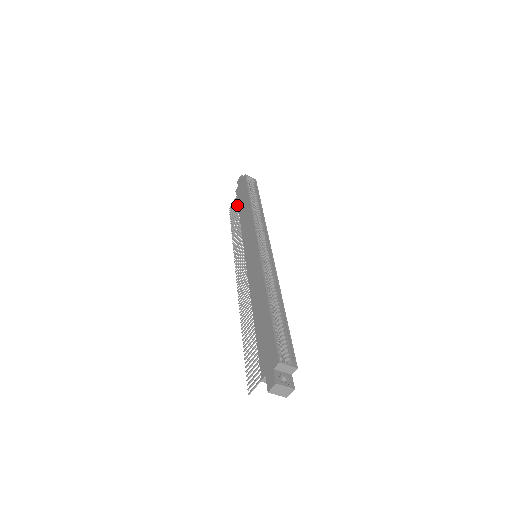
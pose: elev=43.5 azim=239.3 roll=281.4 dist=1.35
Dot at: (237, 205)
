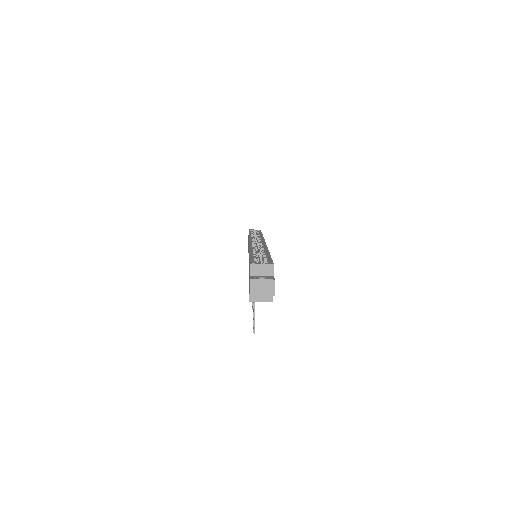
Dot at: occluded
